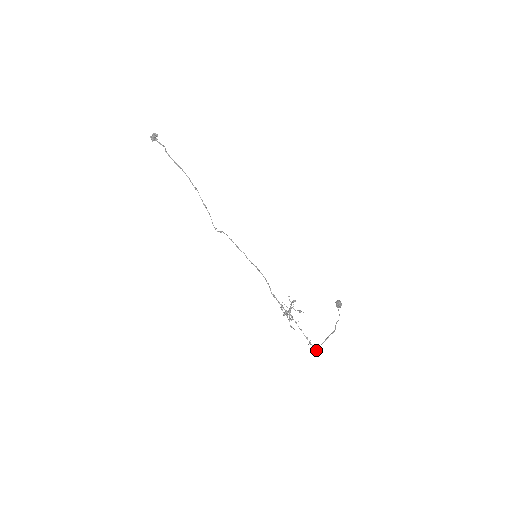
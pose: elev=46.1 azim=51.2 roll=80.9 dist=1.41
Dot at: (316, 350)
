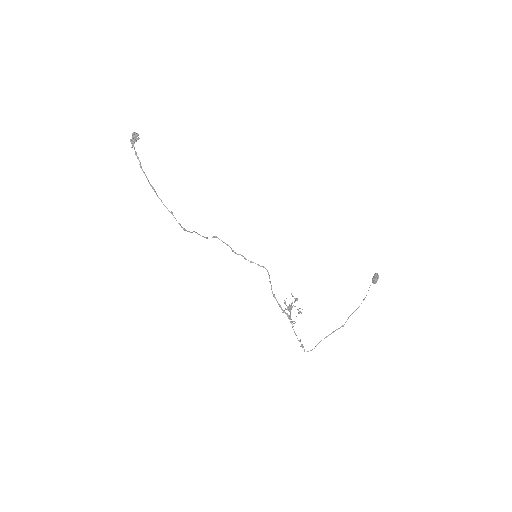
Dot at: occluded
